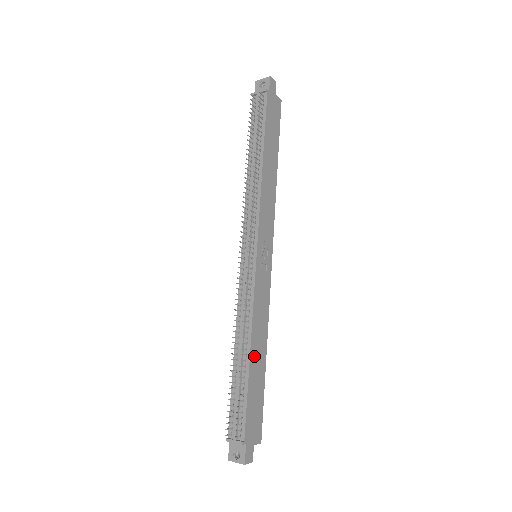
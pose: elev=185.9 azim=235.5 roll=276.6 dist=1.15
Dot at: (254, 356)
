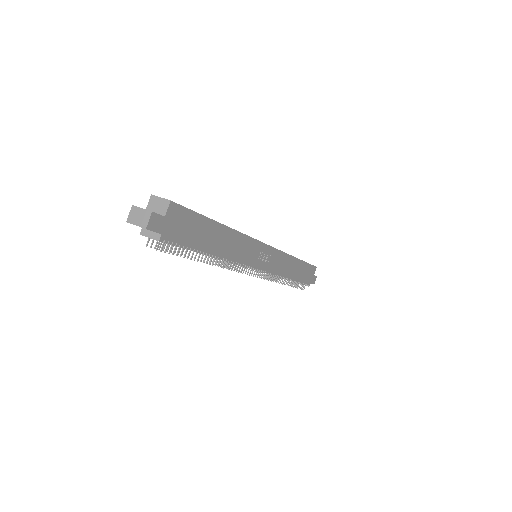
Dot at: (293, 274)
